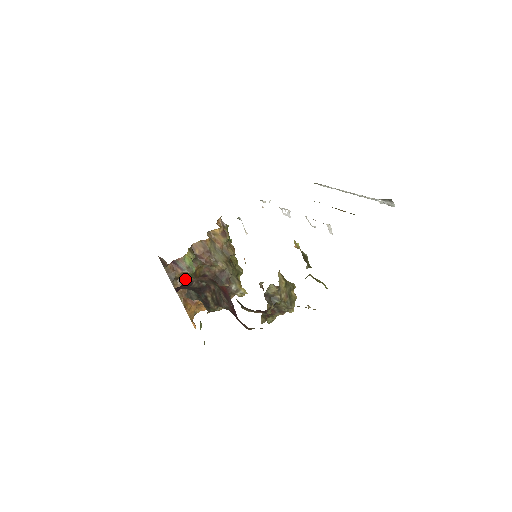
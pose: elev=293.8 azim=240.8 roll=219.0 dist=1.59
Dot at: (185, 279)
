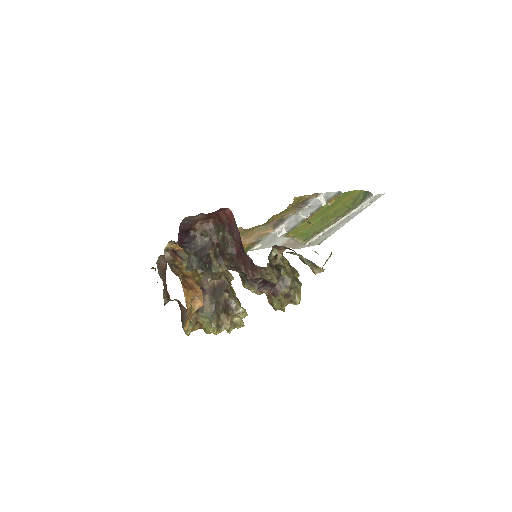
Dot at: (184, 268)
